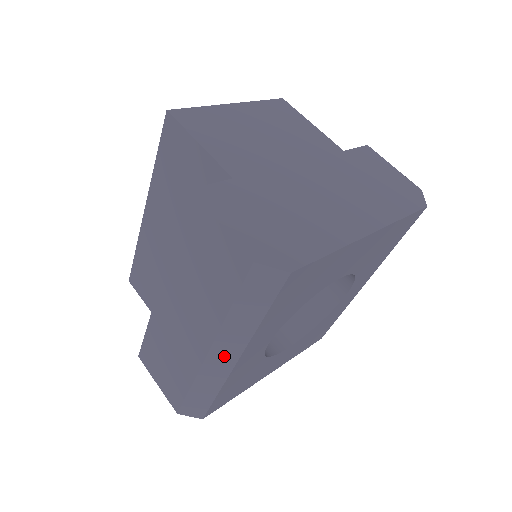
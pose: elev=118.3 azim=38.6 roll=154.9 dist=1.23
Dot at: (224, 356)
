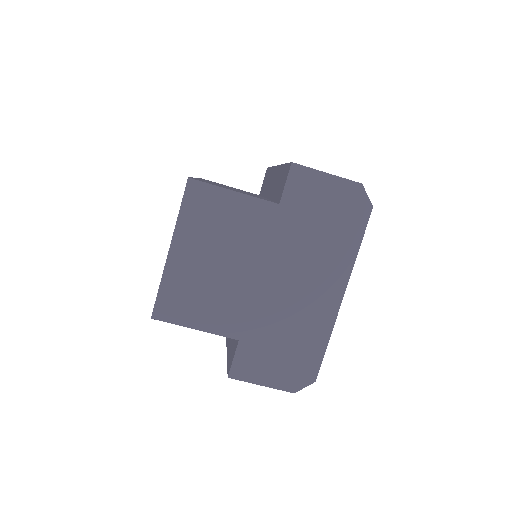
Dot at: occluded
